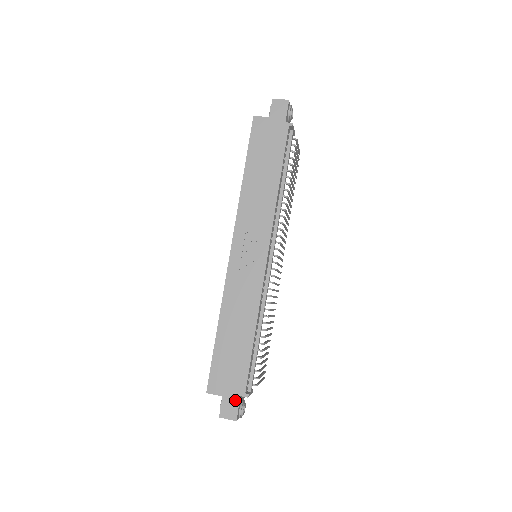
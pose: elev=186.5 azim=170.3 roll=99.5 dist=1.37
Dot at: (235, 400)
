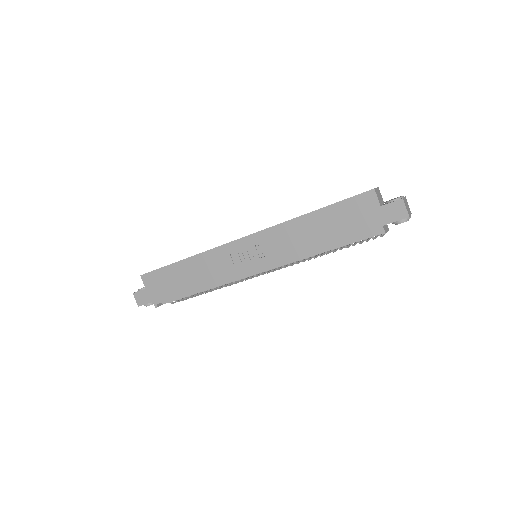
Dot at: (149, 299)
